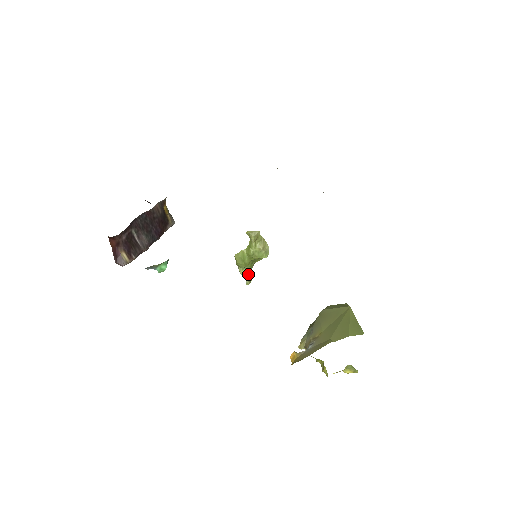
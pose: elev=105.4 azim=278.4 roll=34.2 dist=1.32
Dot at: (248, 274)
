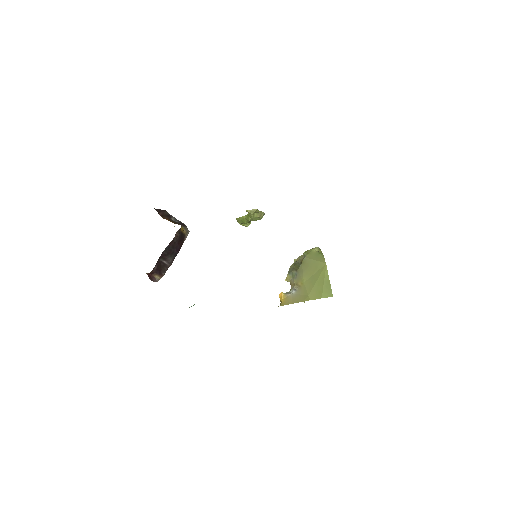
Dot at: (247, 224)
